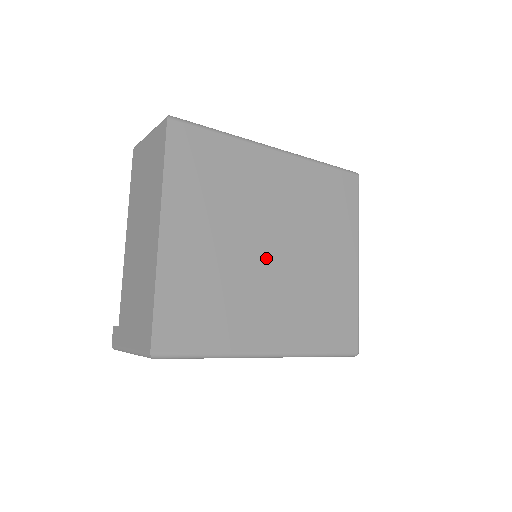
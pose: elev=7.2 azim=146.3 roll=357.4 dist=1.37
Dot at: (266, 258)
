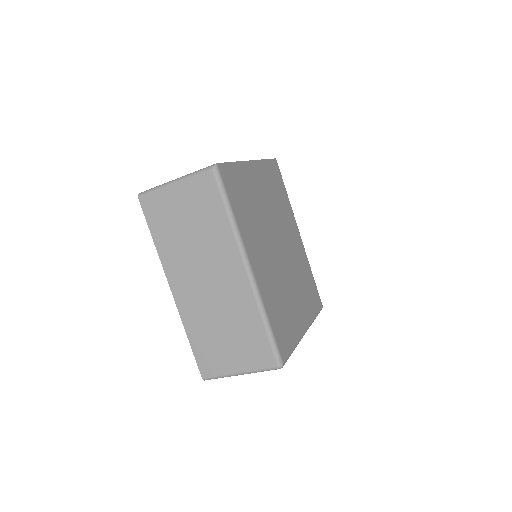
Dot at: (275, 243)
